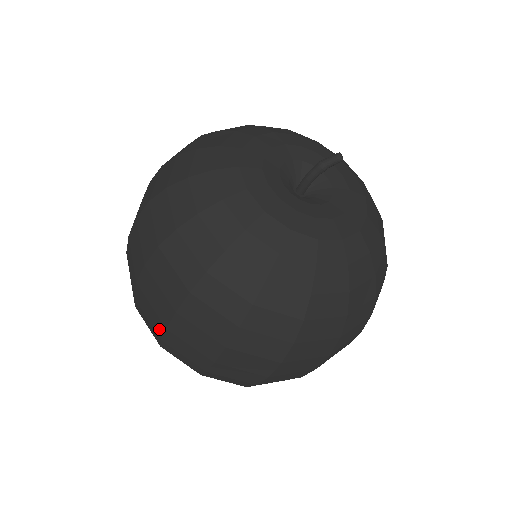
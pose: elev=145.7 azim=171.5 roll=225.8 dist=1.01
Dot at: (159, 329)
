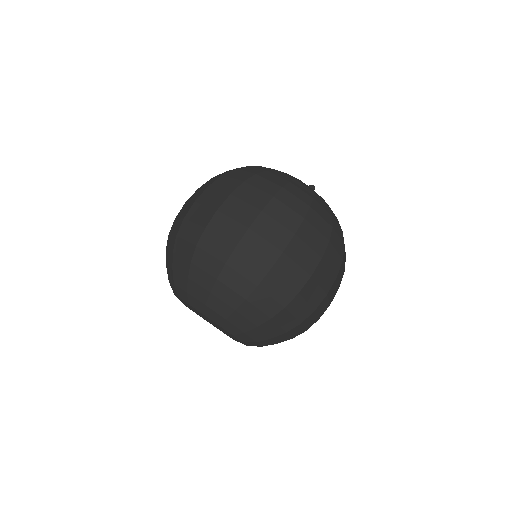
Dot at: (237, 236)
